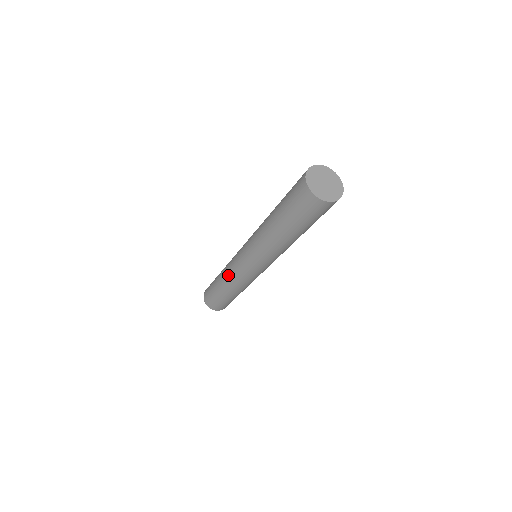
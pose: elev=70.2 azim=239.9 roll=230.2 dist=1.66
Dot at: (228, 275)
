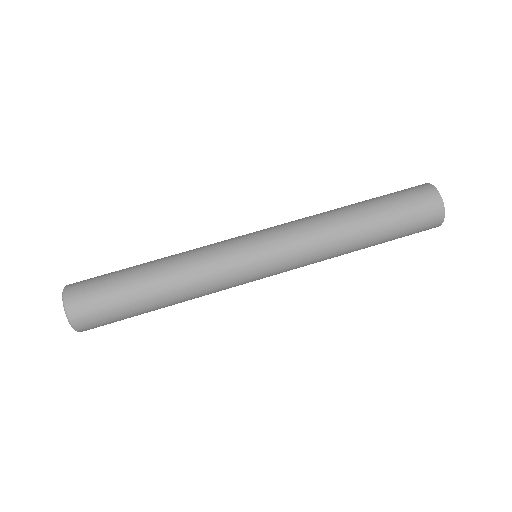
Dot at: (202, 282)
